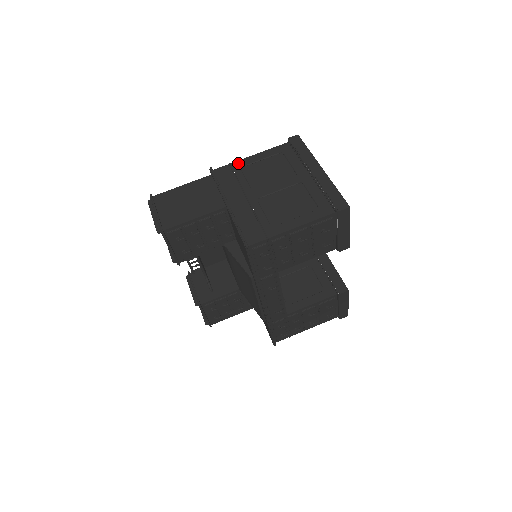
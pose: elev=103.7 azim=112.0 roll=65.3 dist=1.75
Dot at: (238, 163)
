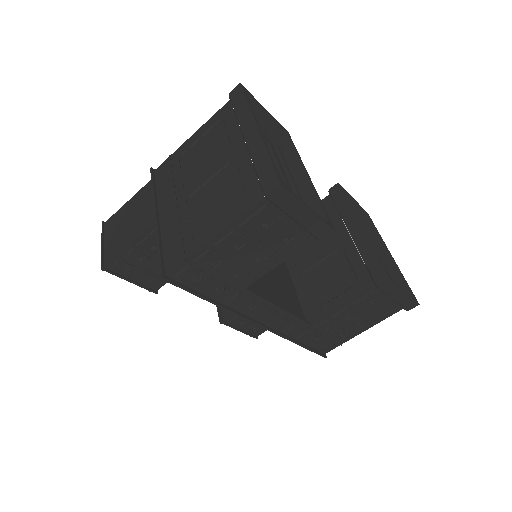
Dot at: (177, 152)
